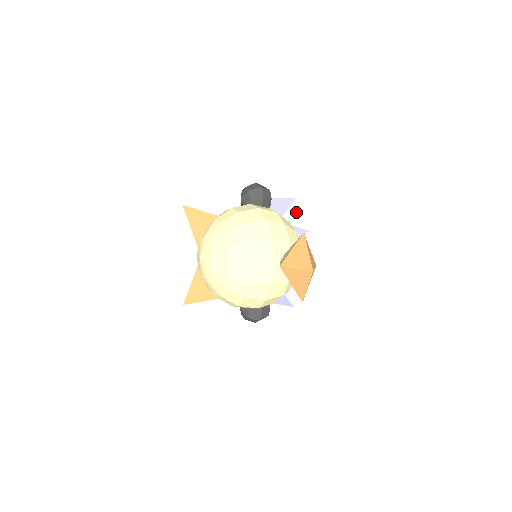
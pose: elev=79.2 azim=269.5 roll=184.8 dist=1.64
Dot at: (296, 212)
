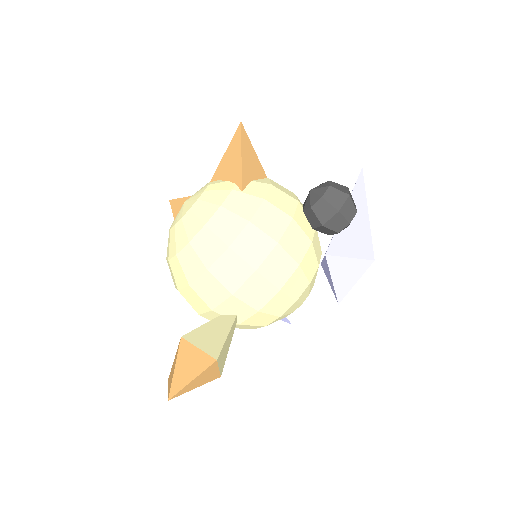
Dot at: (353, 271)
